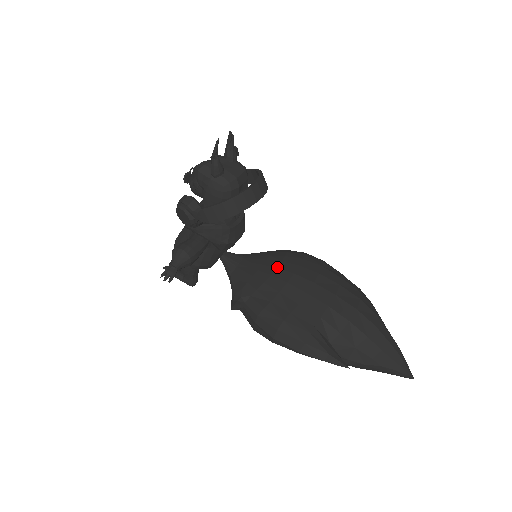
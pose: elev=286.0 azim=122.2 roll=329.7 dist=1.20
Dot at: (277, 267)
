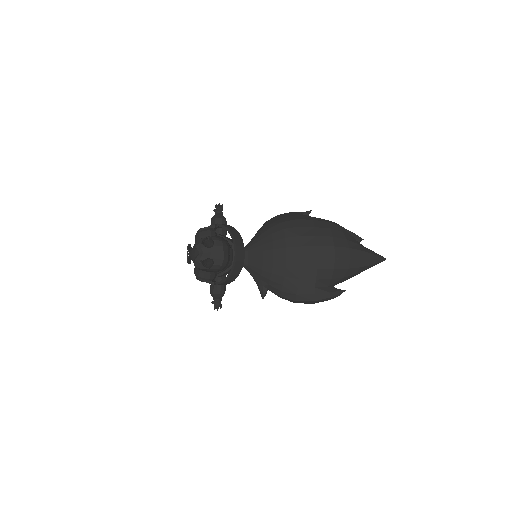
Dot at: (273, 257)
